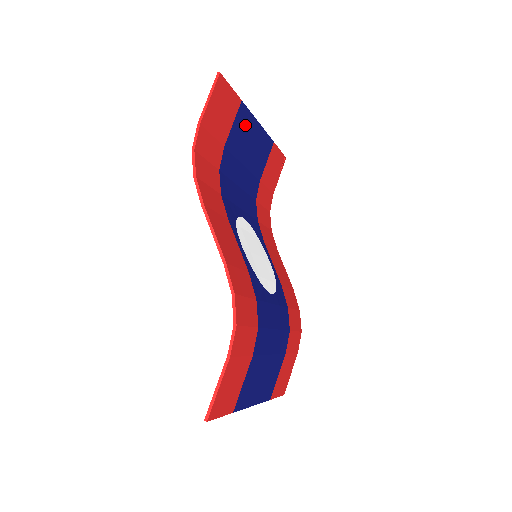
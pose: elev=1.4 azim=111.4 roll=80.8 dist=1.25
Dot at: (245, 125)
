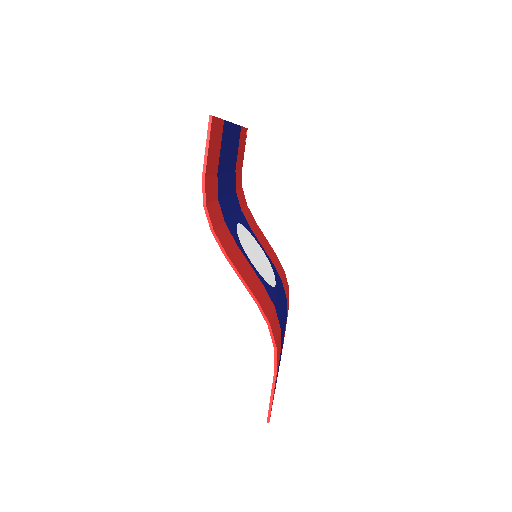
Dot at: (226, 137)
